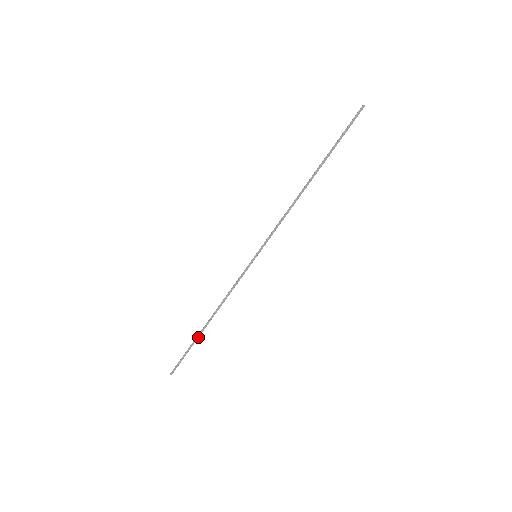
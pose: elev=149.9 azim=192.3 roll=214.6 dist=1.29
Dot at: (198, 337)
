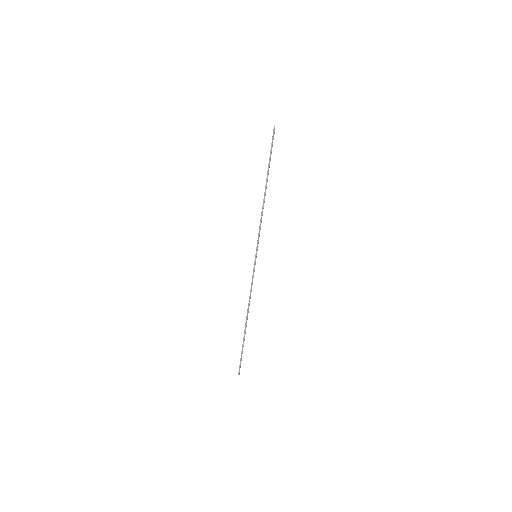
Dot at: occluded
